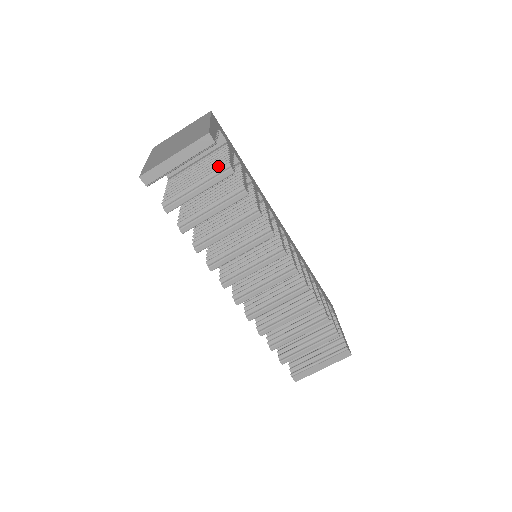
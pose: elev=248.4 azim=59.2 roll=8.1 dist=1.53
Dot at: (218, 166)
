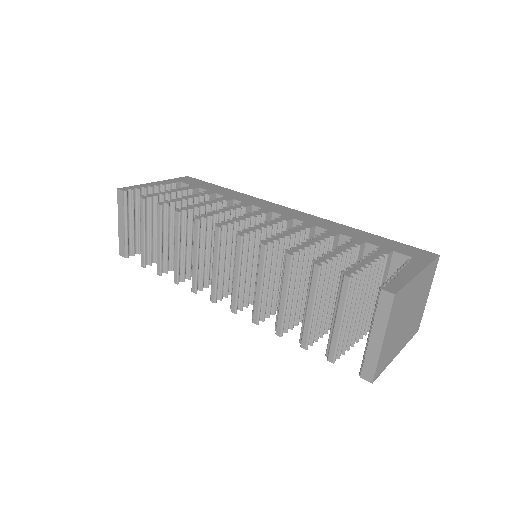
Dot at: occluded
